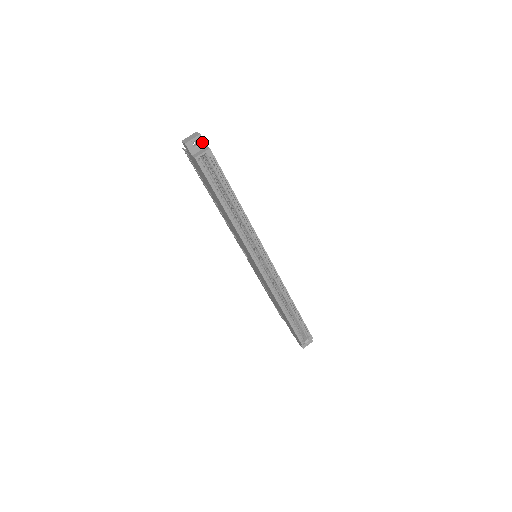
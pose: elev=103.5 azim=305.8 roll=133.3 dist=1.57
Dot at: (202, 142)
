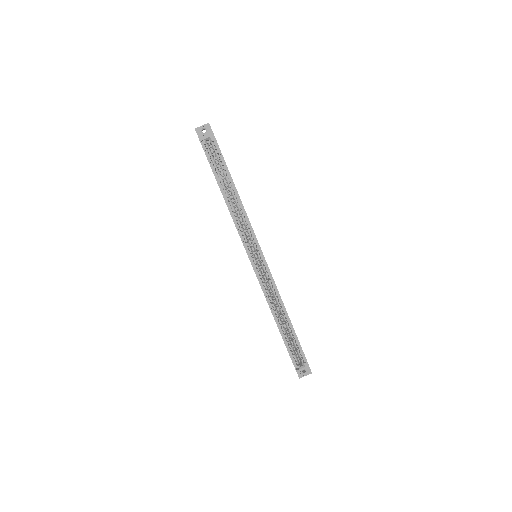
Dot at: (210, 130)
